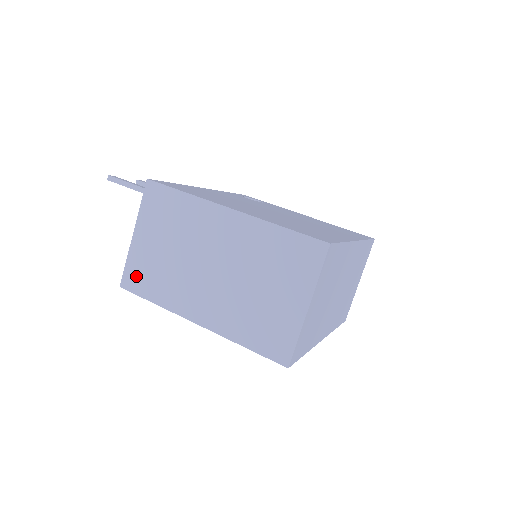
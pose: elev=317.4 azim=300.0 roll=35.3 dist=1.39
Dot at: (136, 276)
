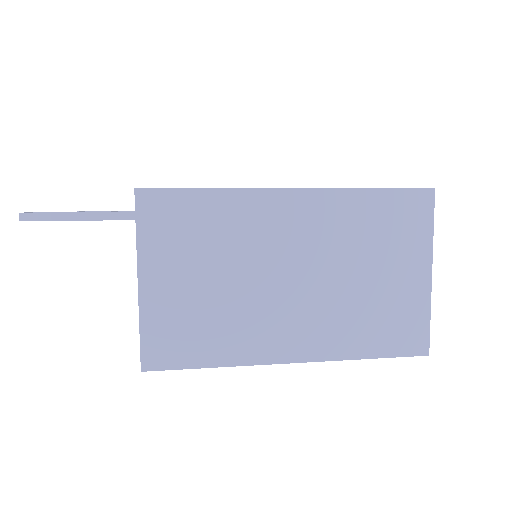
Dot at: (167, 342)
